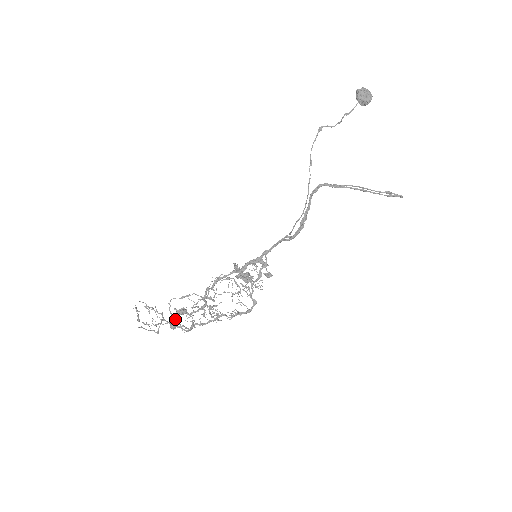
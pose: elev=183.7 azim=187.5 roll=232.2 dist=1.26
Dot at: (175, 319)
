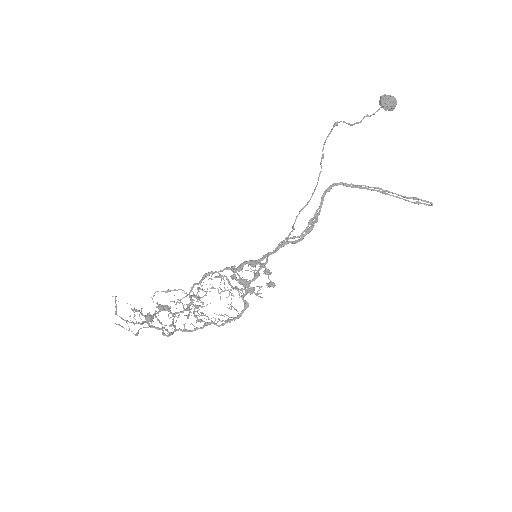
Dot at: occluded
